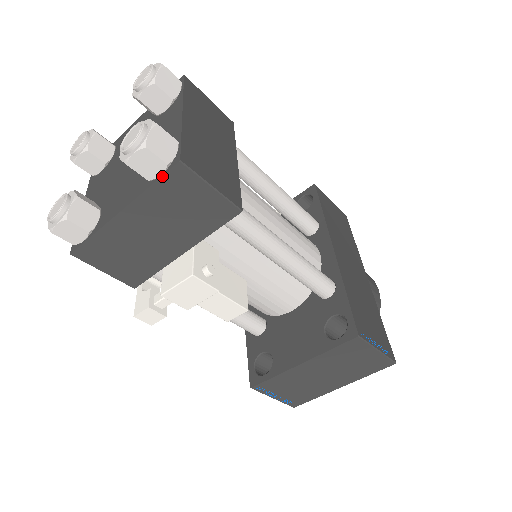
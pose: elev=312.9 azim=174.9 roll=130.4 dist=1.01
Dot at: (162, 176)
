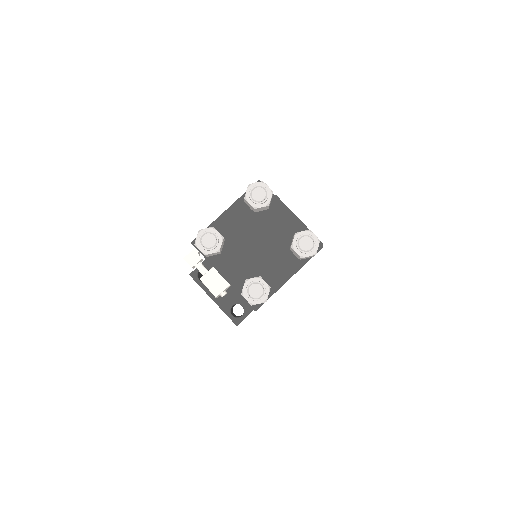
Dot at: occluded
